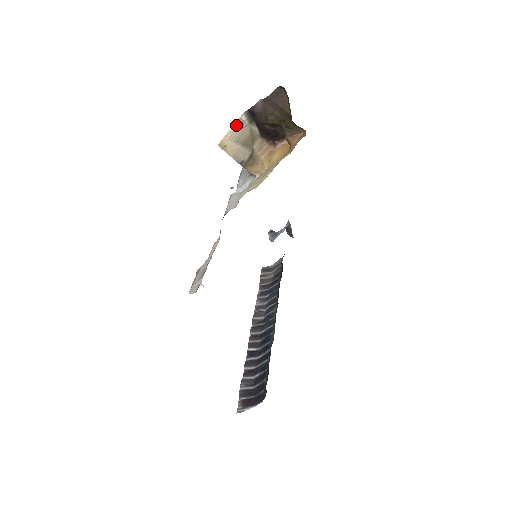
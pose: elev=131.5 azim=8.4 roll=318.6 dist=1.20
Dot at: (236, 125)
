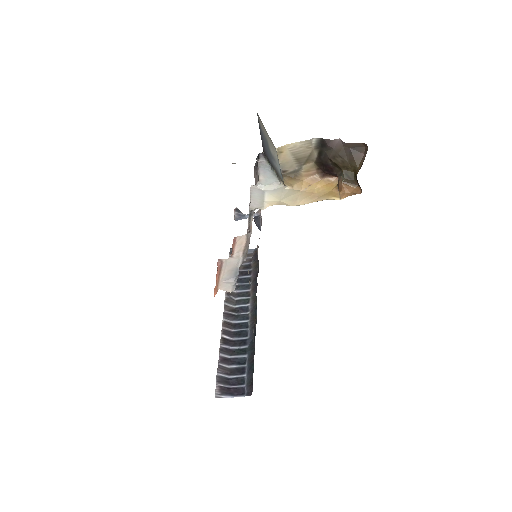
Dot at: (303, 142)
